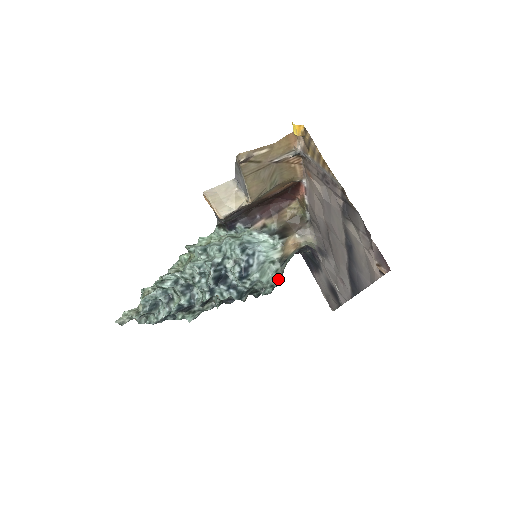
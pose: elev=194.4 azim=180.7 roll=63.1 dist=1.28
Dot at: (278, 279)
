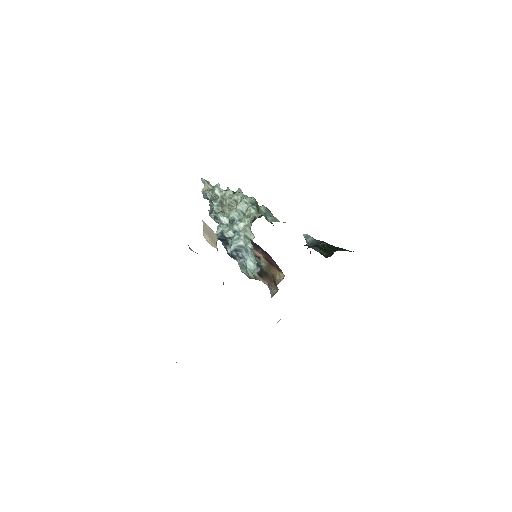
Dot at: occluded
